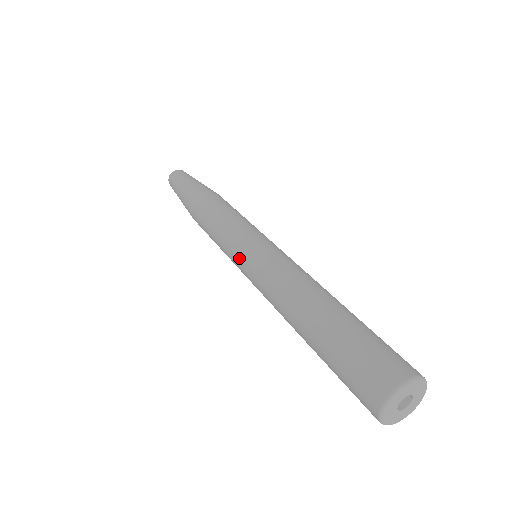
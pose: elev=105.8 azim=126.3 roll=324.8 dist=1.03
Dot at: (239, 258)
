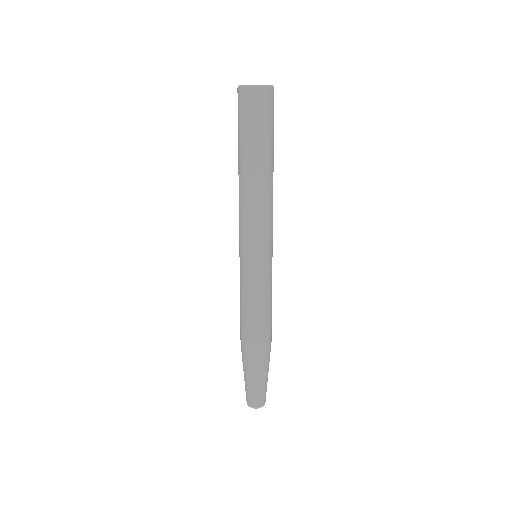
Dot at: occluded
